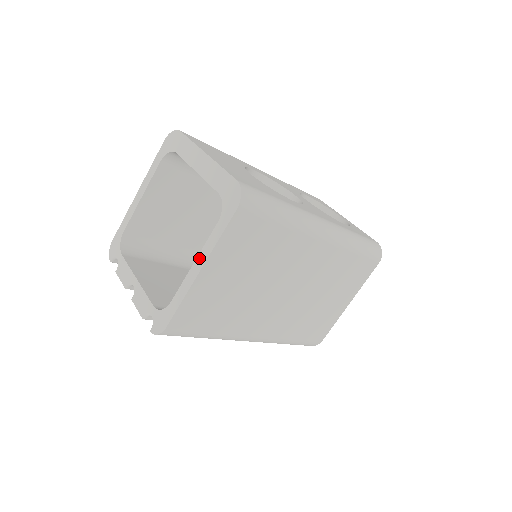
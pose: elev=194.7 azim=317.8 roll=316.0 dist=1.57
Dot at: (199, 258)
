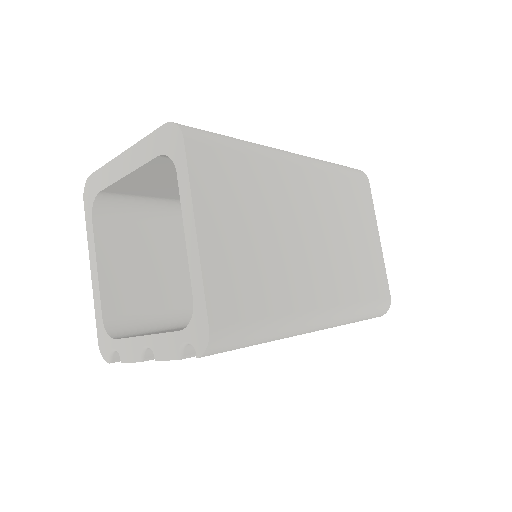
Dot at: (186, 223)
